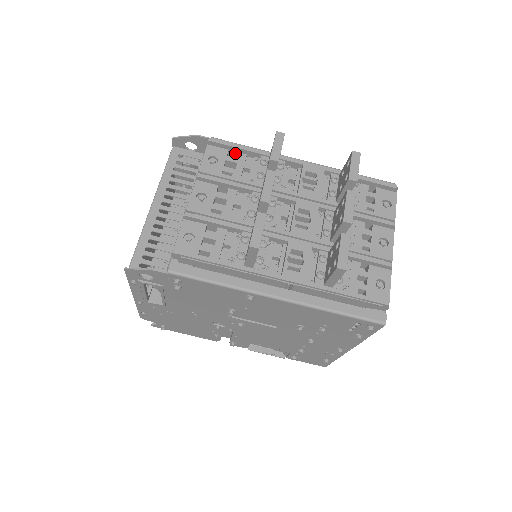
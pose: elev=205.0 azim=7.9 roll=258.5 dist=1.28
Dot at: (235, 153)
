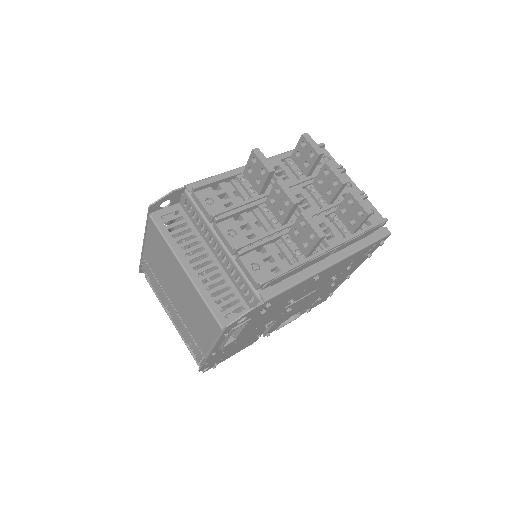
Dot at: (215, 186)
